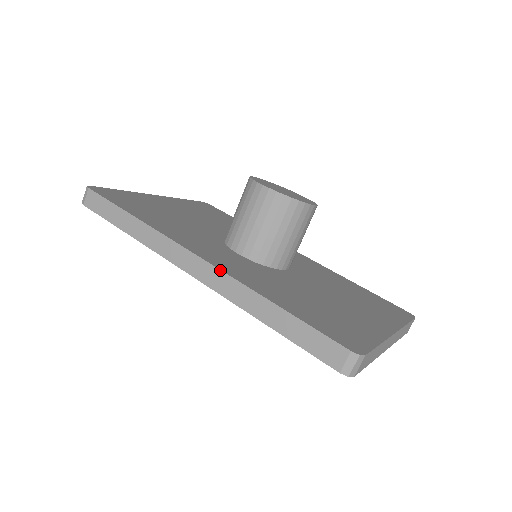
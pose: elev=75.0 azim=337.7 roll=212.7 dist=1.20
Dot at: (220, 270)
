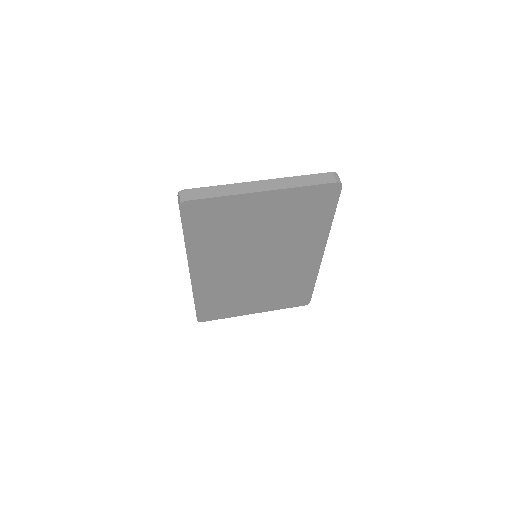
Dot at: occluded
